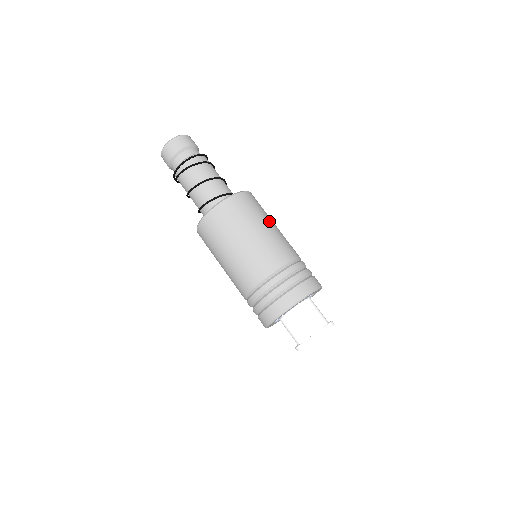
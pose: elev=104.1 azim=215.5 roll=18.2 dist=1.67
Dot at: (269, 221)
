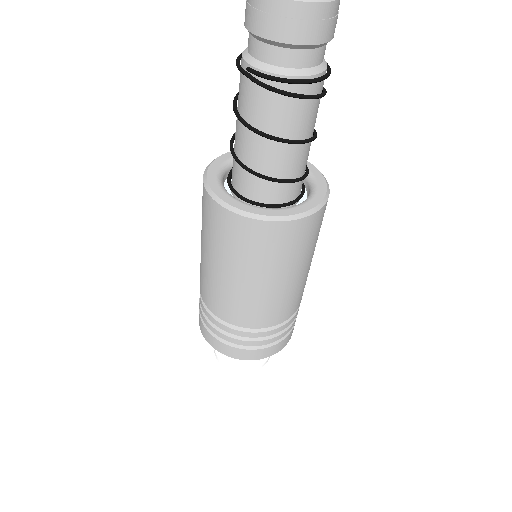
Dot at: occluded
